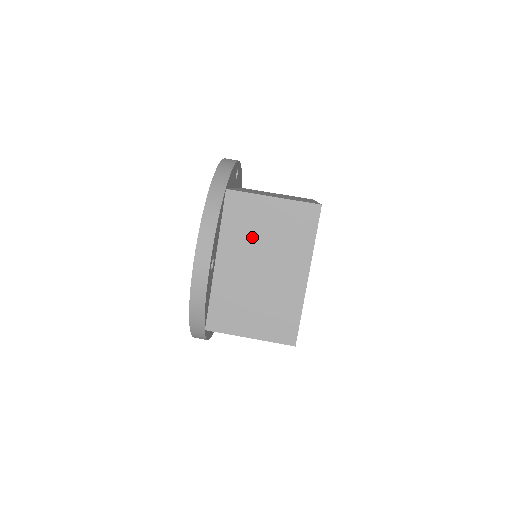
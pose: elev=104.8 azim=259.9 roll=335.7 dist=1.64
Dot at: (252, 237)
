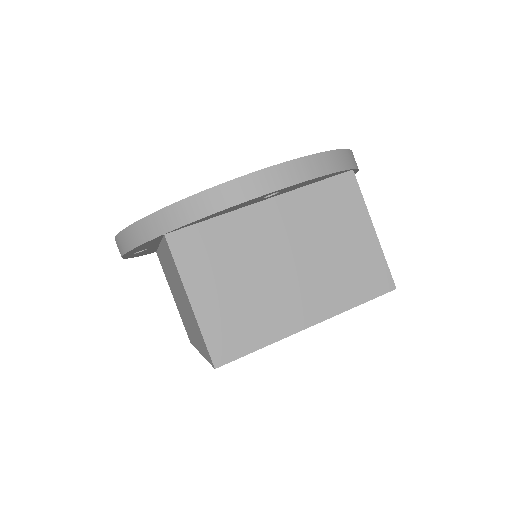
Dot at: occluded
